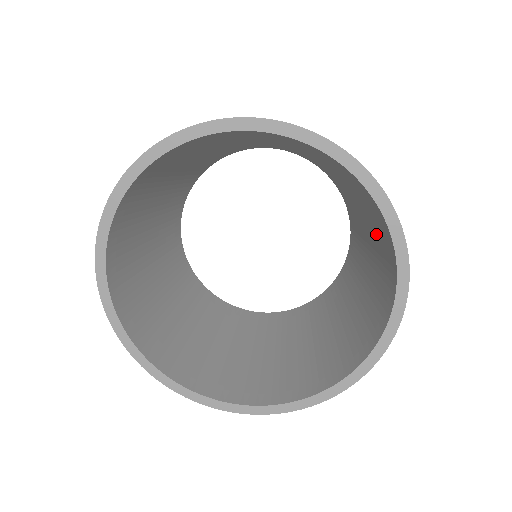
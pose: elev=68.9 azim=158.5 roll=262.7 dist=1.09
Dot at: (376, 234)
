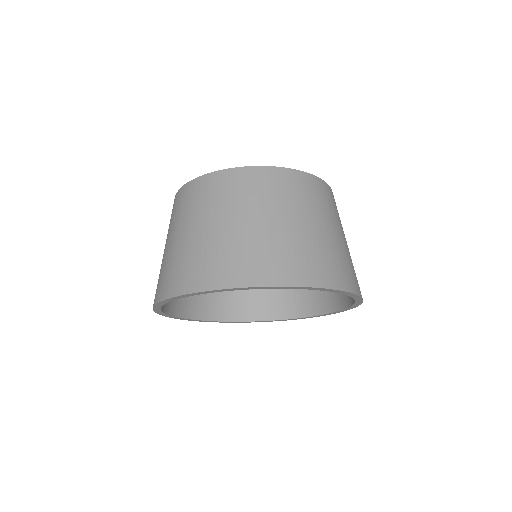
Dot at: occluded
